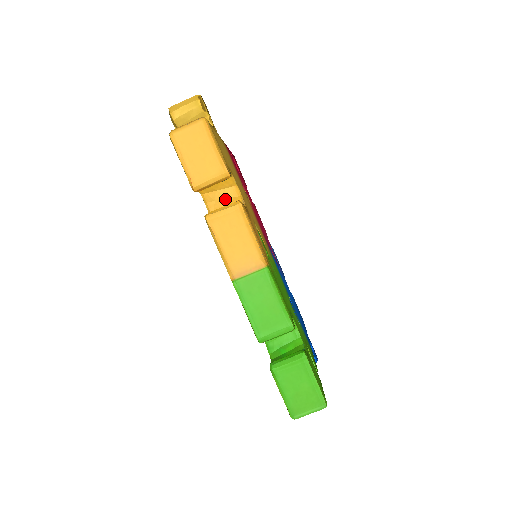
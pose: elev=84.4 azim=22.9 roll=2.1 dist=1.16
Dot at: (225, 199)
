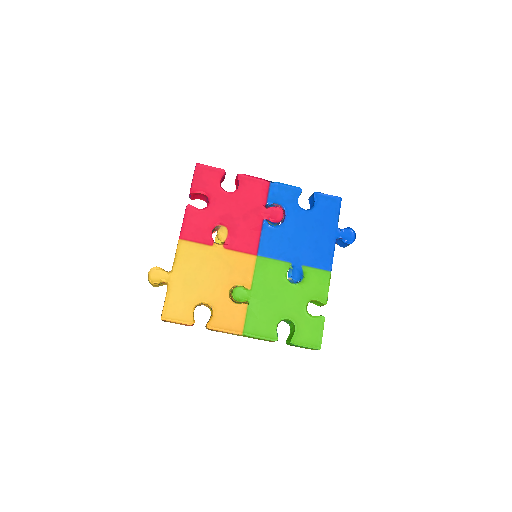
Dot at: (206, 305)
